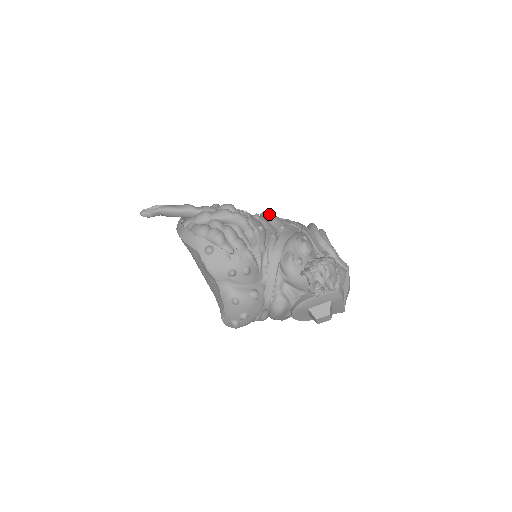
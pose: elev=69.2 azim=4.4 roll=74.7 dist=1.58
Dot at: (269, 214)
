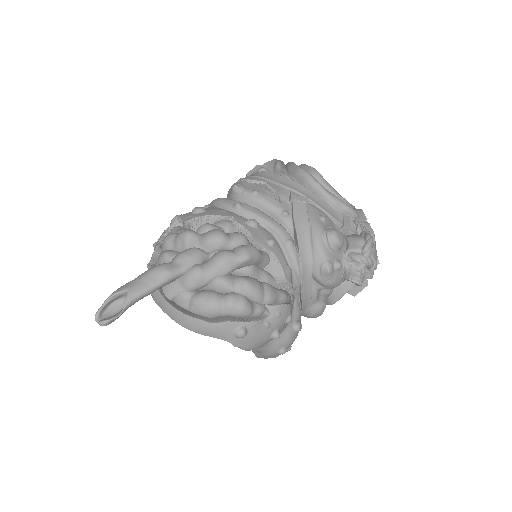
Dot at: (252, 194)
